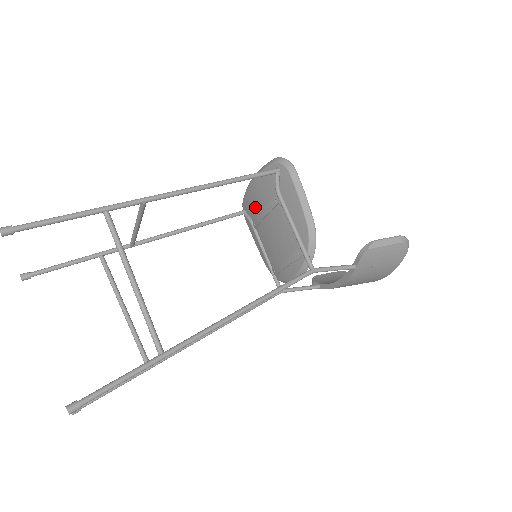
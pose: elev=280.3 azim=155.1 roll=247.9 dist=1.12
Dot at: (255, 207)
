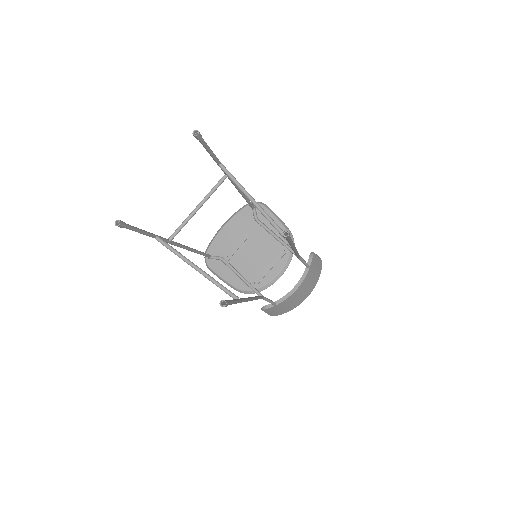
Dot at: (229, 243)
